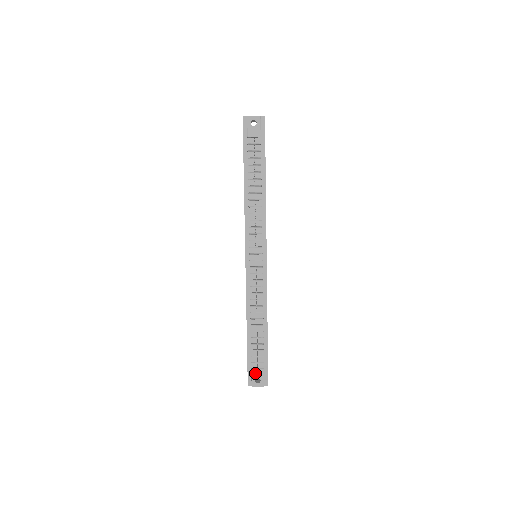
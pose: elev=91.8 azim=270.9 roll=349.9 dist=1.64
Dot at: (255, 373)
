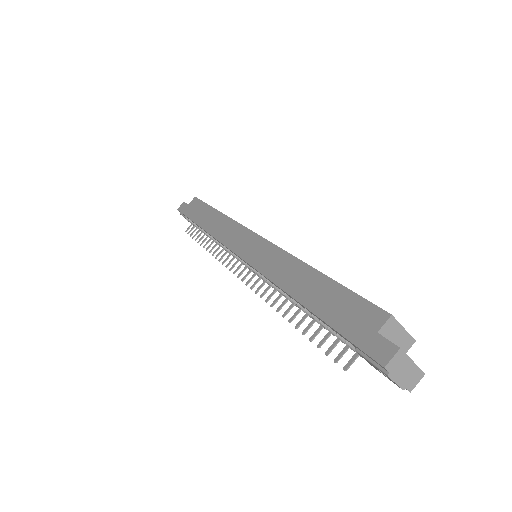
Dot at: occluded
